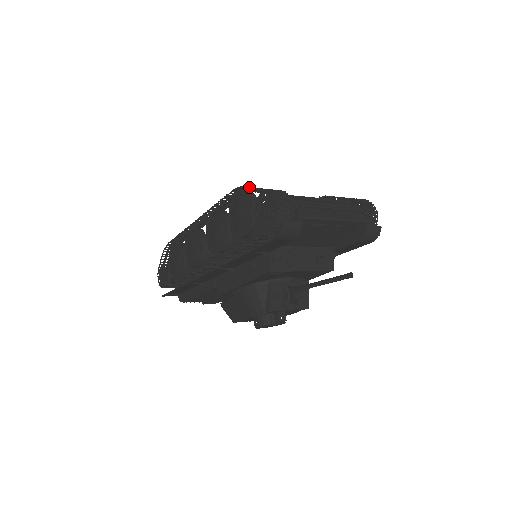
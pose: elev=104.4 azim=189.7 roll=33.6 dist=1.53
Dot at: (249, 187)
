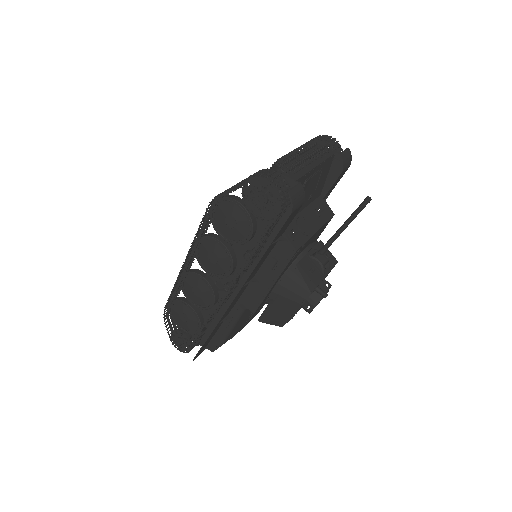
Dot at: (225, 191)
